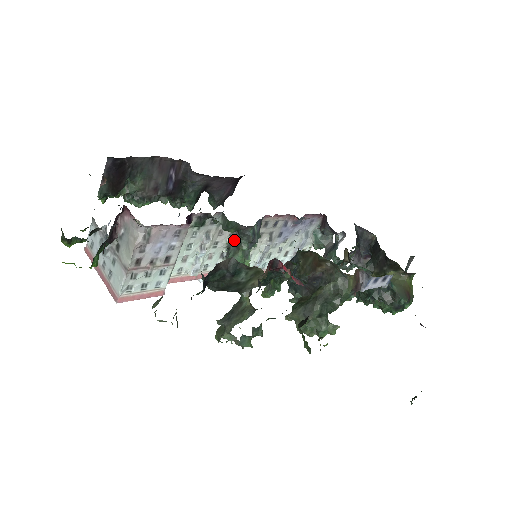
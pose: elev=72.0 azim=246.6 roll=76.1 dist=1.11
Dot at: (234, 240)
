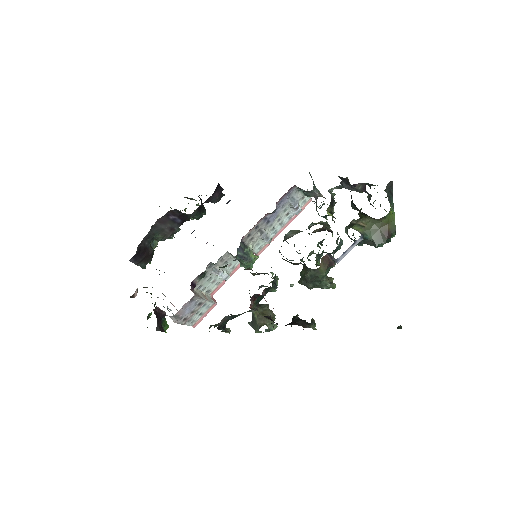
Dot at: (234, 257)
